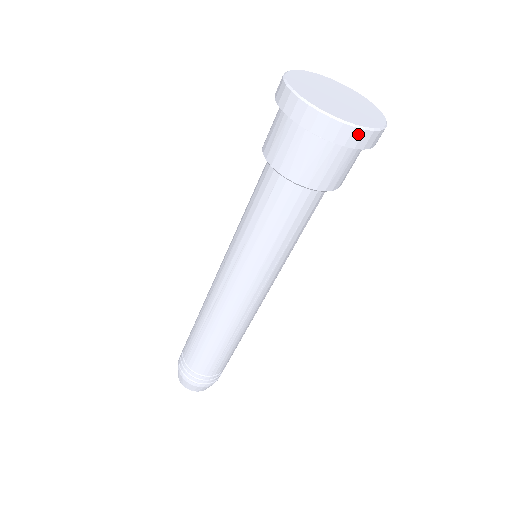
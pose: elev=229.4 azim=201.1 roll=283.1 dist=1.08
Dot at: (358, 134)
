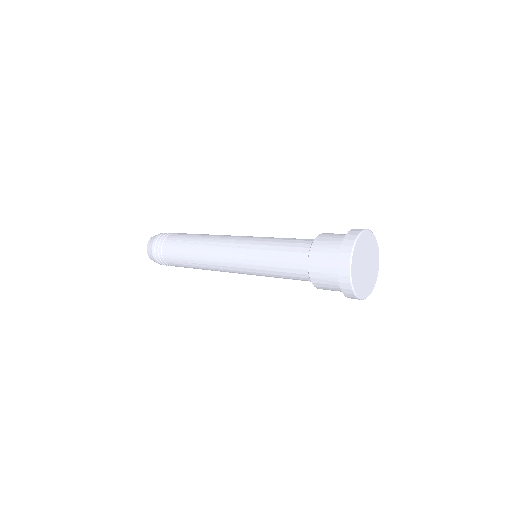
Dot at: occluded
